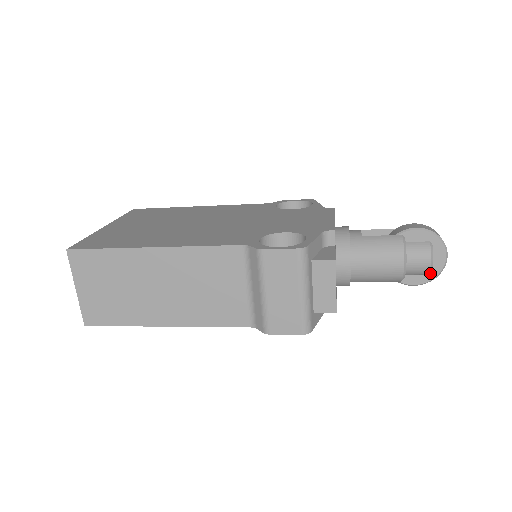
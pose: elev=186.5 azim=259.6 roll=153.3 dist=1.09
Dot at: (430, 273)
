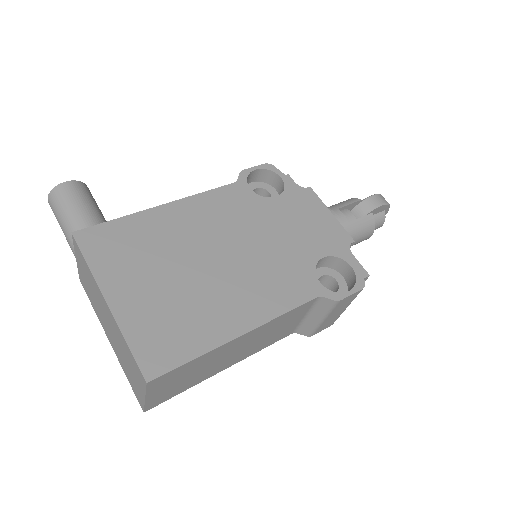
Dot at: occluded
